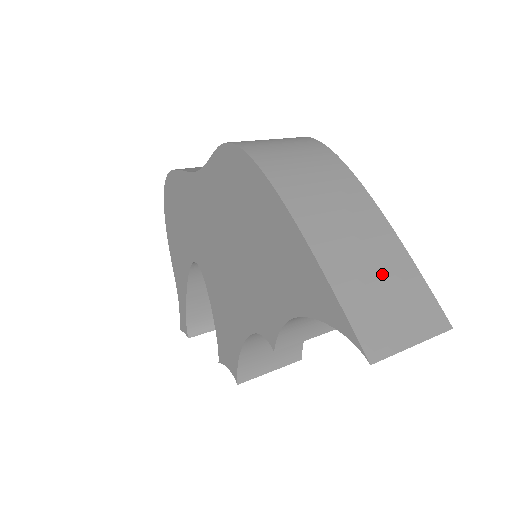
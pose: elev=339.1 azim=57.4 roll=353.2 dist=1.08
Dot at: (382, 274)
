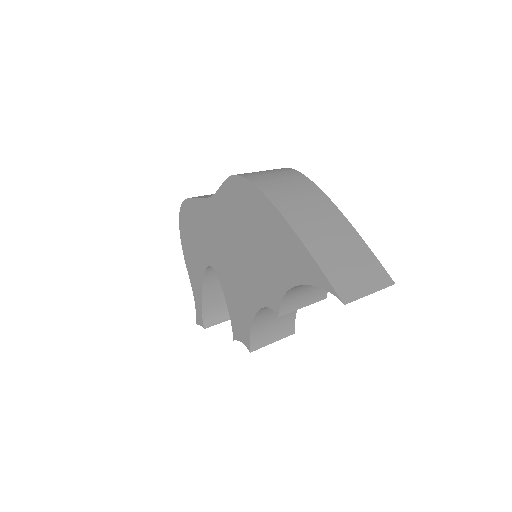
Dot at: (347, 252)
